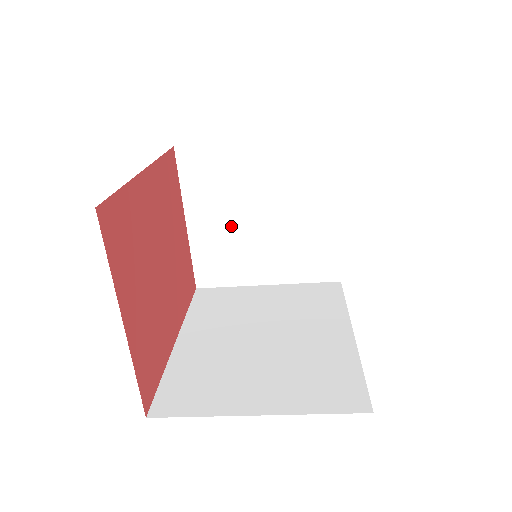
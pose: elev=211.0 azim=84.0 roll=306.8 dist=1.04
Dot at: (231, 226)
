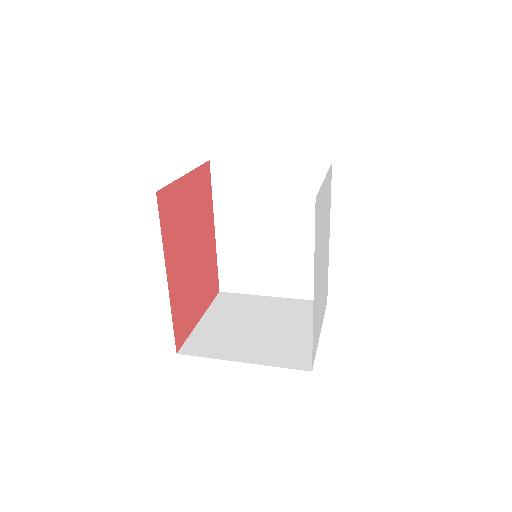
Dot at: occluded
